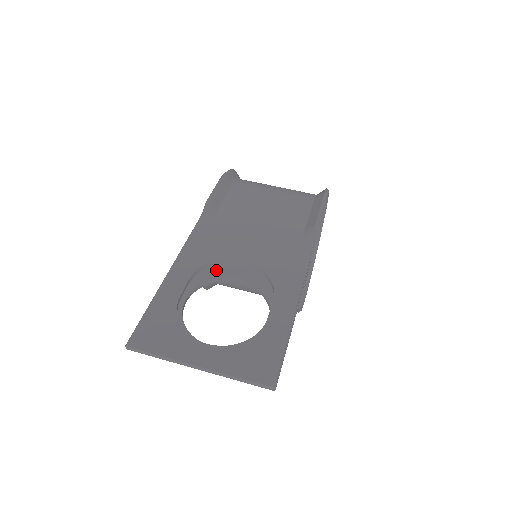
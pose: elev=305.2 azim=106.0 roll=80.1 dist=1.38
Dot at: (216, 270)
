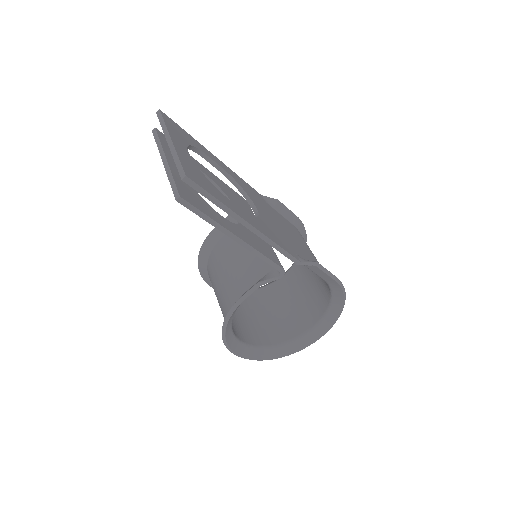
Dot at: (234, 201)
